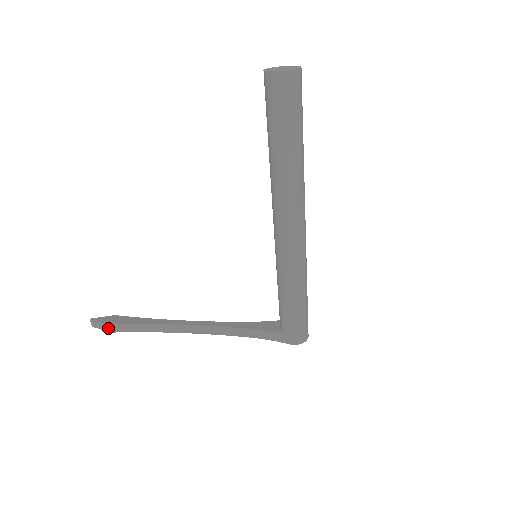
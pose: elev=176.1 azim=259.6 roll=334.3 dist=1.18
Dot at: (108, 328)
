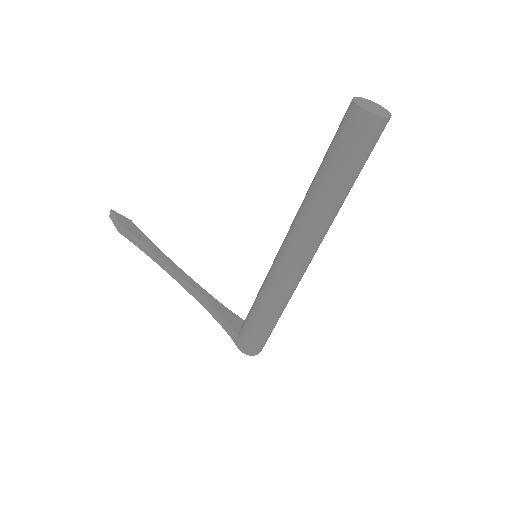
Dot at: (118, 226)
